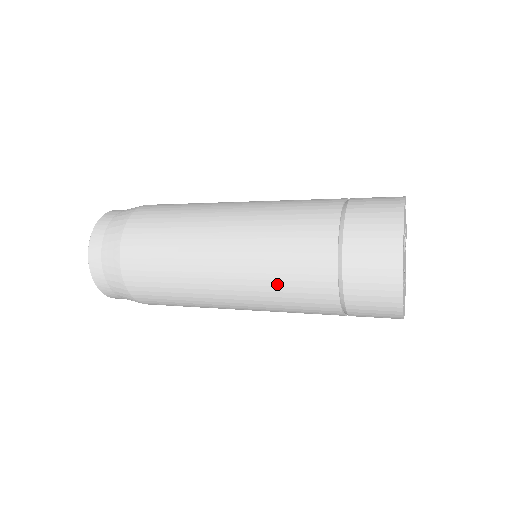
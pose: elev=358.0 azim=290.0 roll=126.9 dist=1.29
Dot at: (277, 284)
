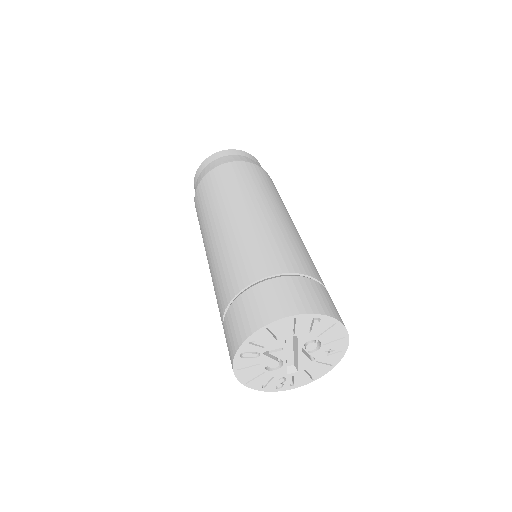
Dot at: (217, 270)
